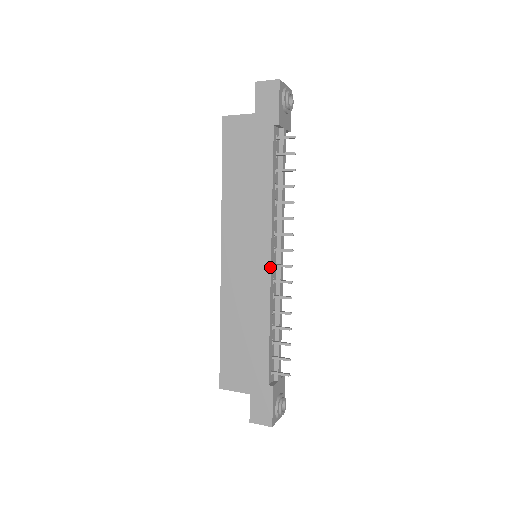
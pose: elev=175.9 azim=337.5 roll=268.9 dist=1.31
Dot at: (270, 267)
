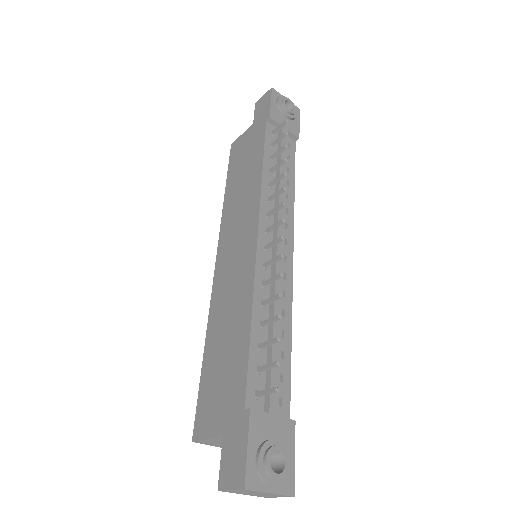
Dot at: (256, 245)
